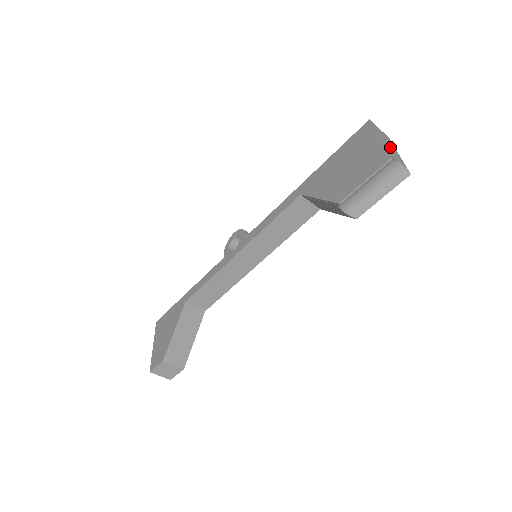
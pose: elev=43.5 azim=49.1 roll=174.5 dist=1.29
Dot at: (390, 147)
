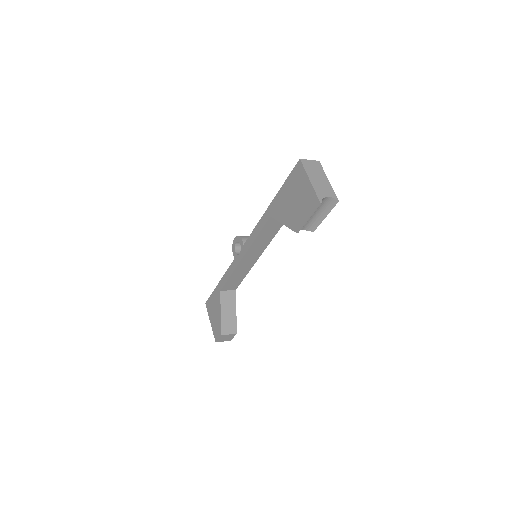
Dot at: (320, 181)
